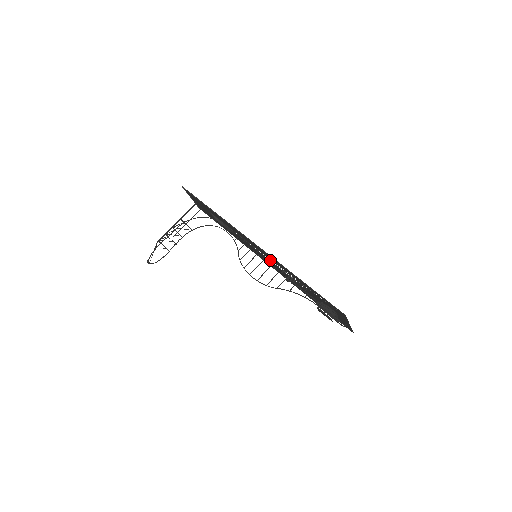
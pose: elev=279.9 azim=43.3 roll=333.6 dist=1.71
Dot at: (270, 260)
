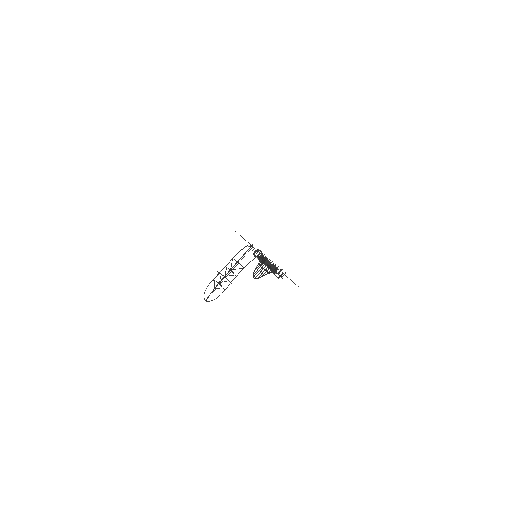
Dot at: occluded
